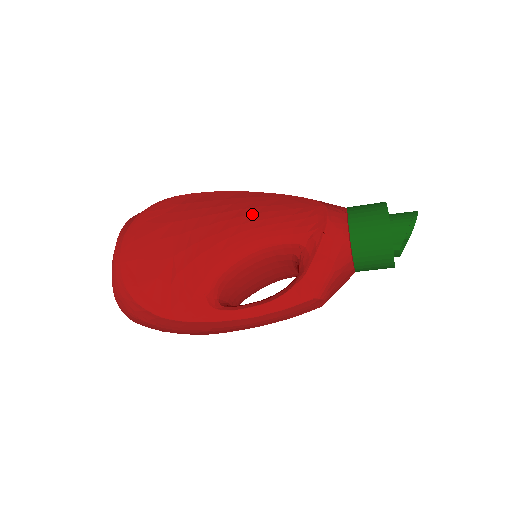
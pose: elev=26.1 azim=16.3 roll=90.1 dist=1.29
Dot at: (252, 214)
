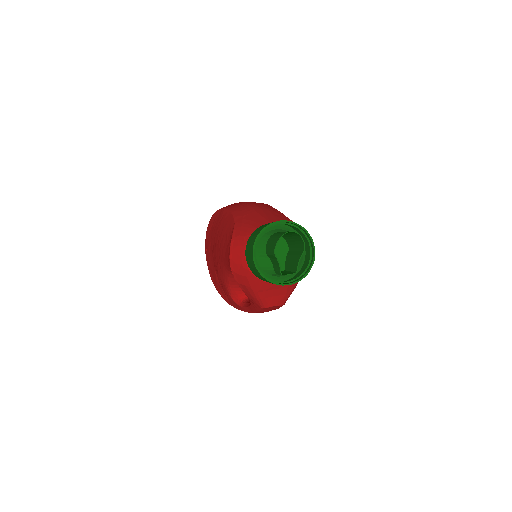
Dot at: (220, 242)
